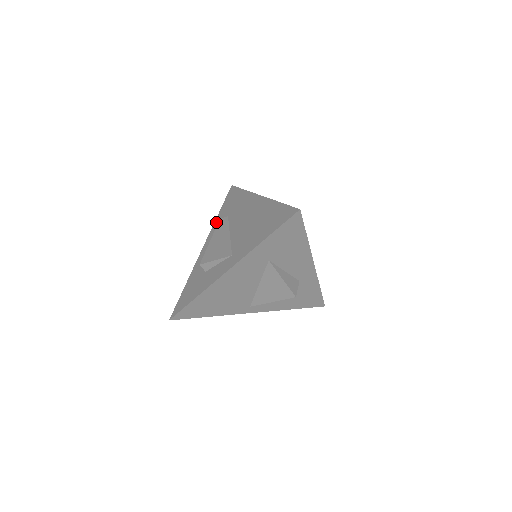
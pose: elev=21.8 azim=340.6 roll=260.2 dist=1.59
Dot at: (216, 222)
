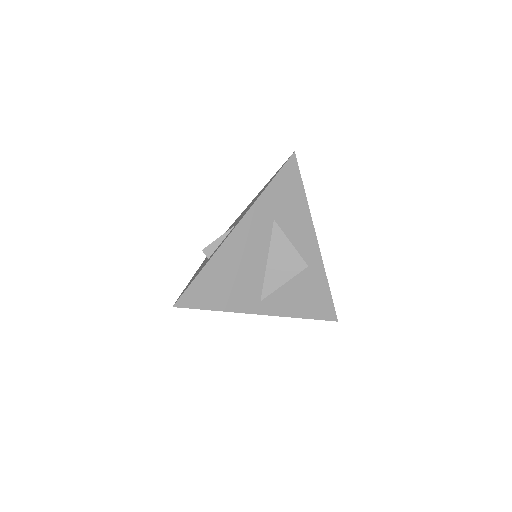
Dot at: occluded
